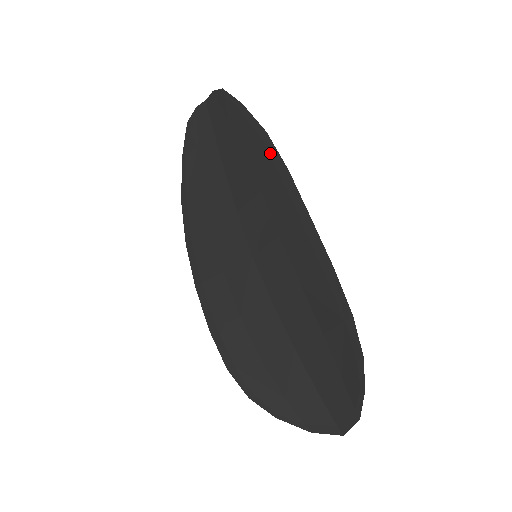
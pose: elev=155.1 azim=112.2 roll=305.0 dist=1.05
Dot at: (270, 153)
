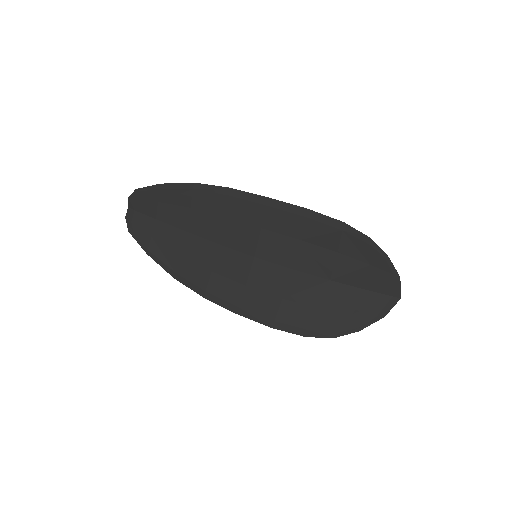
Dot at: (209, 191)
